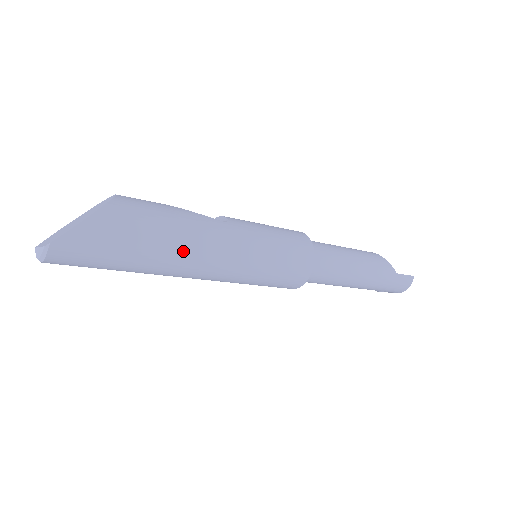
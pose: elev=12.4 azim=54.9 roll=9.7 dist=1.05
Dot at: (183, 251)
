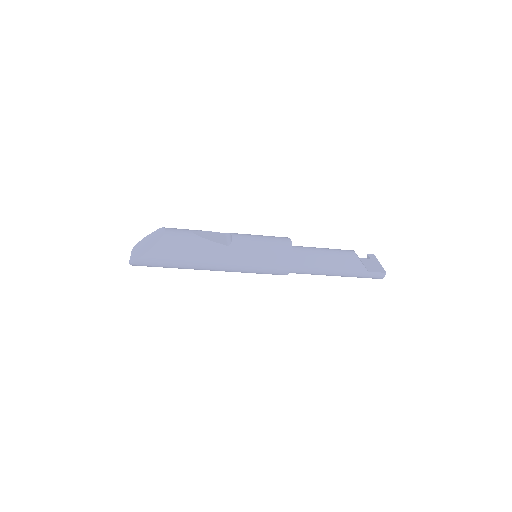
Dot at: (199, 265)
